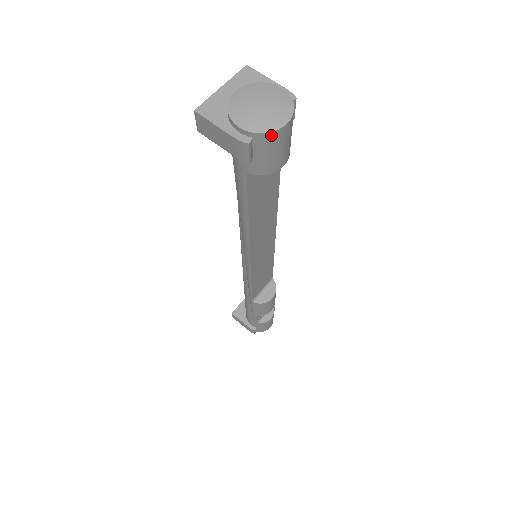
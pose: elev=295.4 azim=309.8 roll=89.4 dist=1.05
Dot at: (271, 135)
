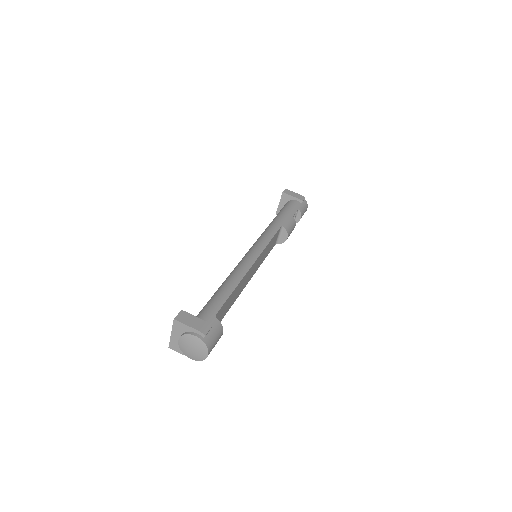
Dot at: (205, 358)
